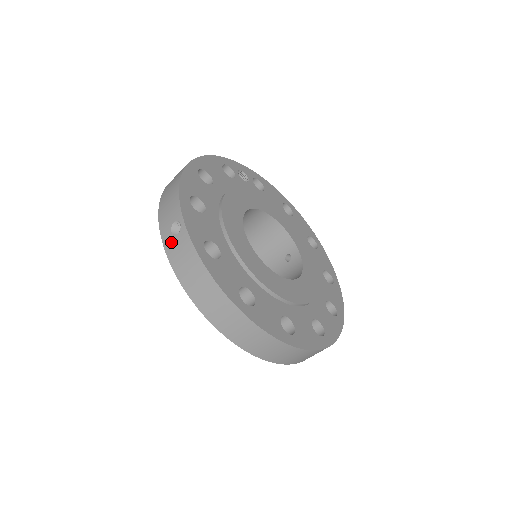
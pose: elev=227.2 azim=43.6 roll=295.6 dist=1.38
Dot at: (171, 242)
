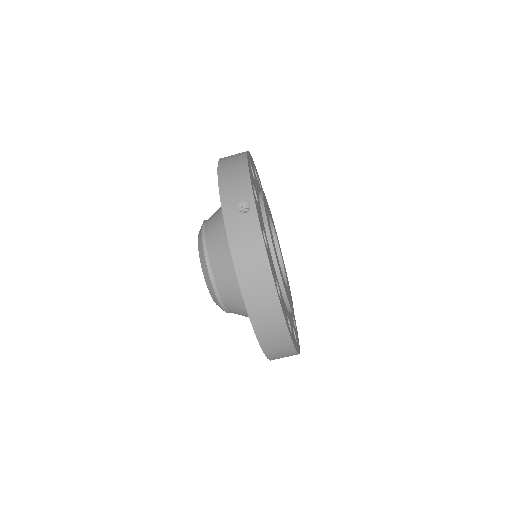
Dot at: (235, 217)
